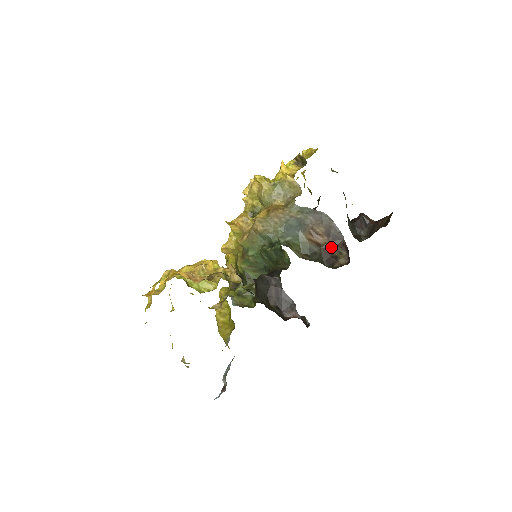
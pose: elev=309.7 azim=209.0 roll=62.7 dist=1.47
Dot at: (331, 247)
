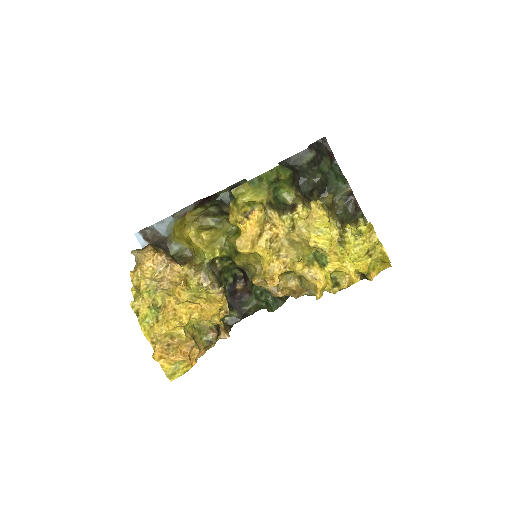
Dot at: occluded
